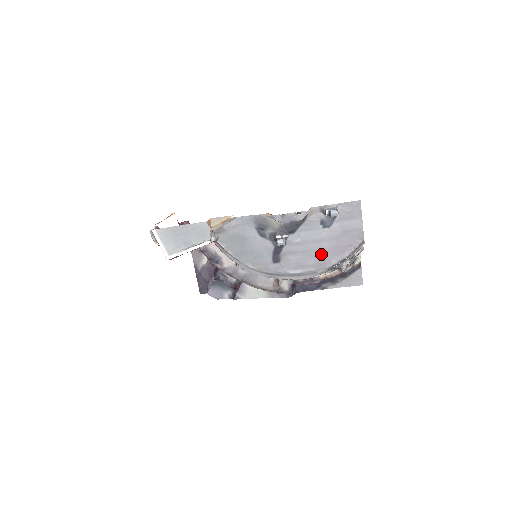
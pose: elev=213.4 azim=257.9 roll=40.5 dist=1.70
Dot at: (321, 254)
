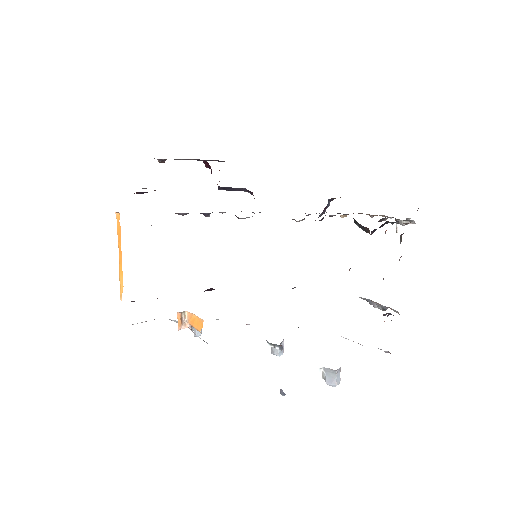
Dot at: occluded
